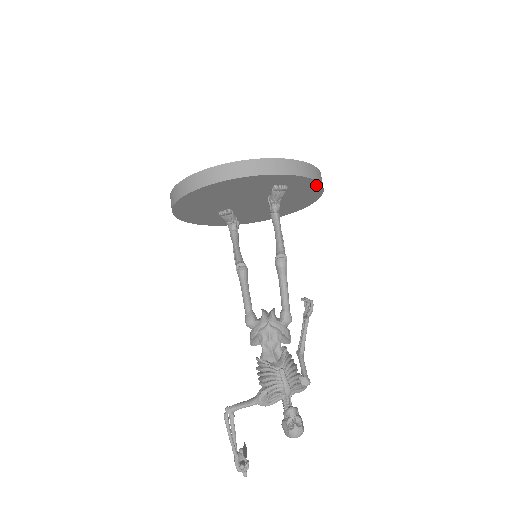
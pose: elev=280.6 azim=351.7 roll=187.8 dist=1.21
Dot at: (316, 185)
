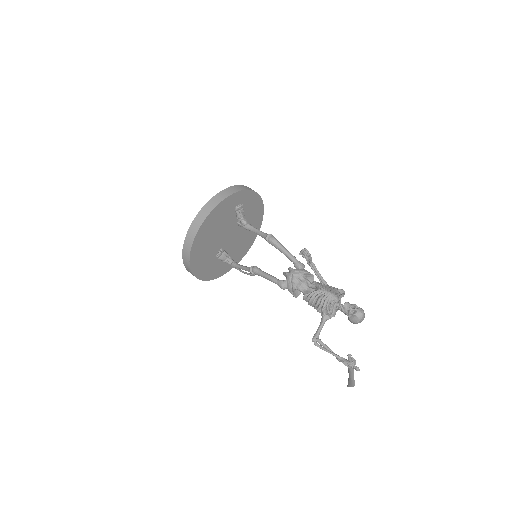
Dot at: (256, 196)
